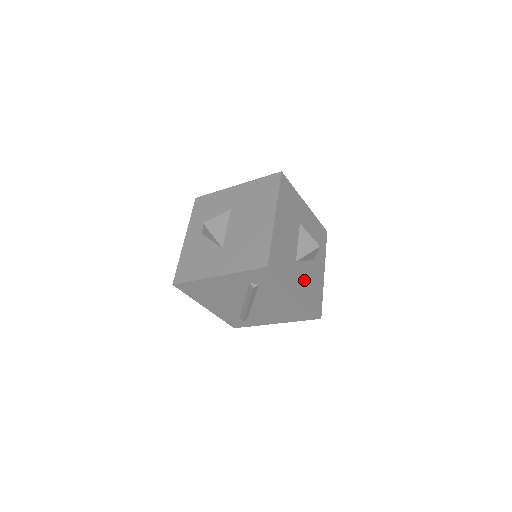
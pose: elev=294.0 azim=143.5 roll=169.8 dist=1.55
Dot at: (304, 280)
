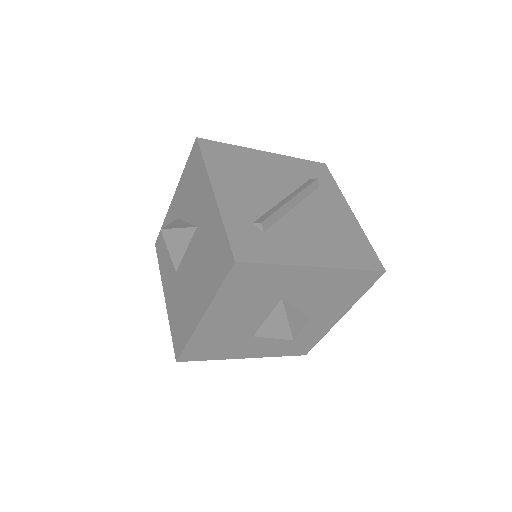
Dot at: (272, 342)
